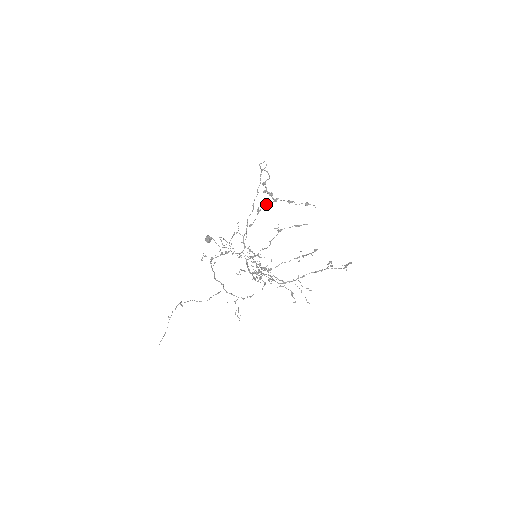
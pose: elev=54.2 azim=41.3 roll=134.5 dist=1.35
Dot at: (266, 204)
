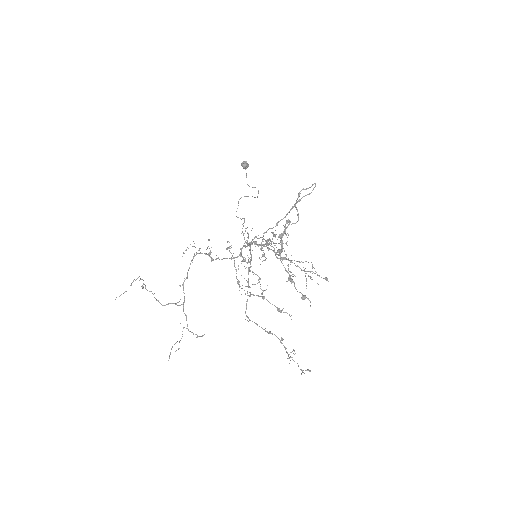
Dot at: (274, 249)
